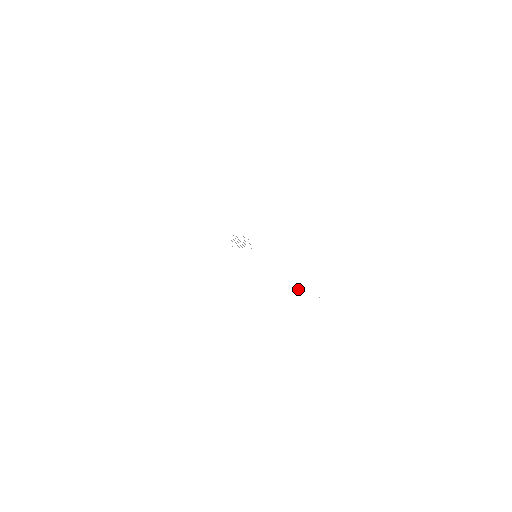
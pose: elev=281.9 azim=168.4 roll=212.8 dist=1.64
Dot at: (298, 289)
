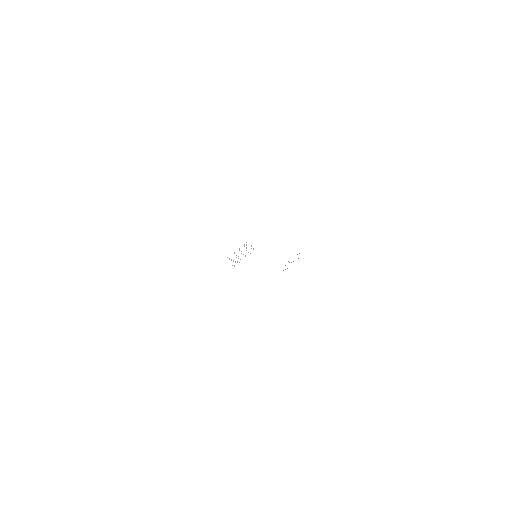
Dot at: occluded
